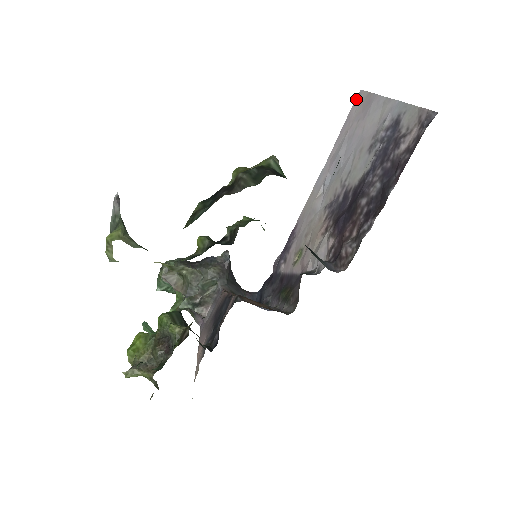
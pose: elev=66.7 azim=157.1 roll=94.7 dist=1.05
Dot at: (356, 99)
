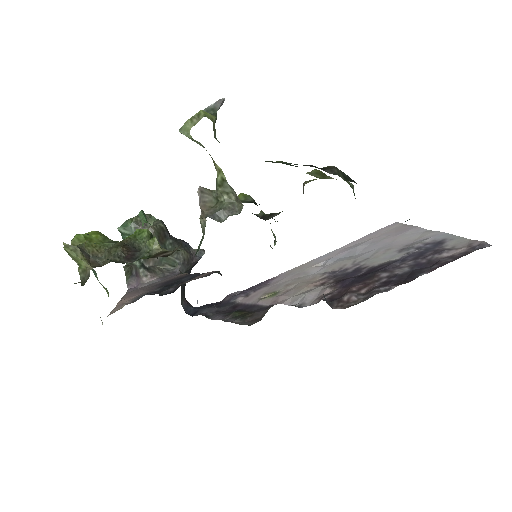
Dot at: (389, 225)
